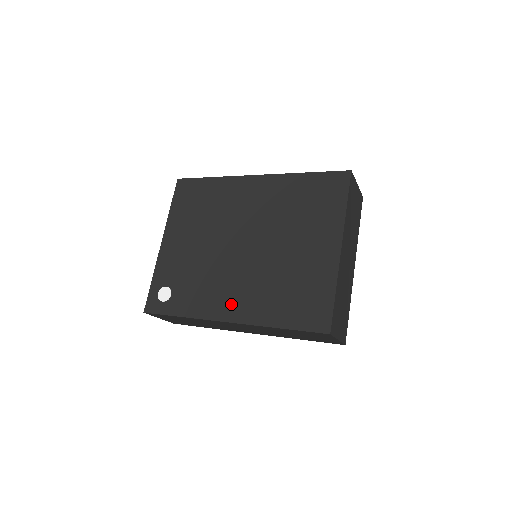
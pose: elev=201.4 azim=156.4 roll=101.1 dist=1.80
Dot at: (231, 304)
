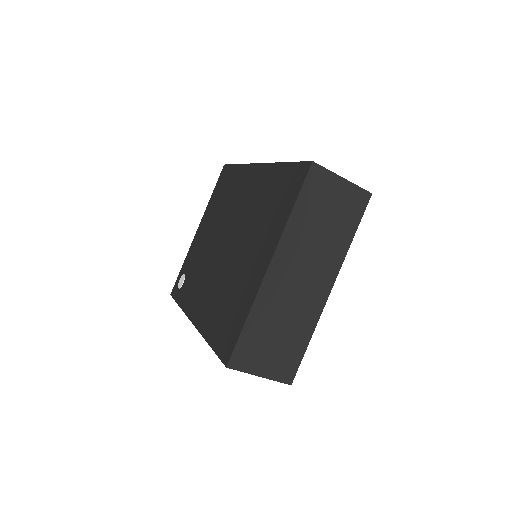
Dot at: (199, 305)
